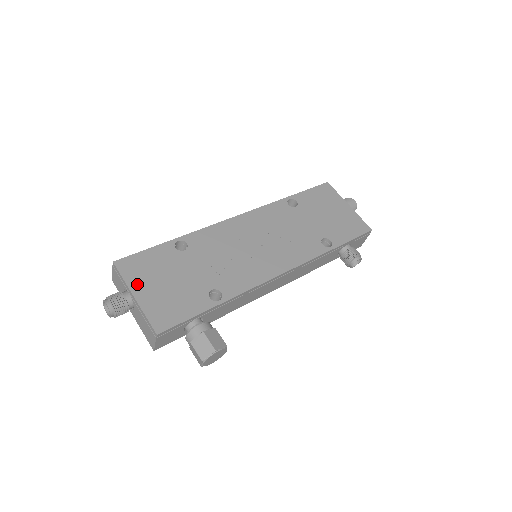
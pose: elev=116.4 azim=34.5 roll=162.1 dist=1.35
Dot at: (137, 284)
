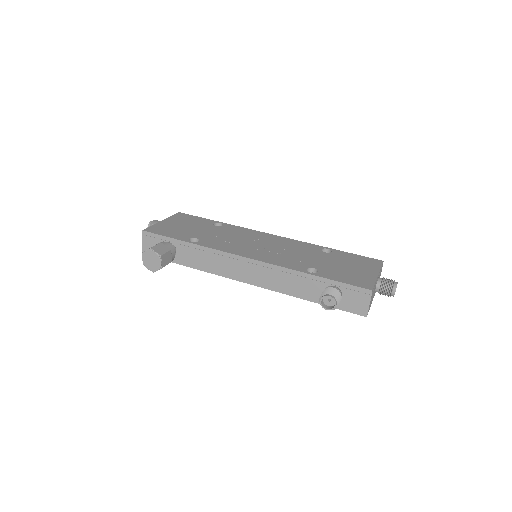
Dot at: (172, 220)
